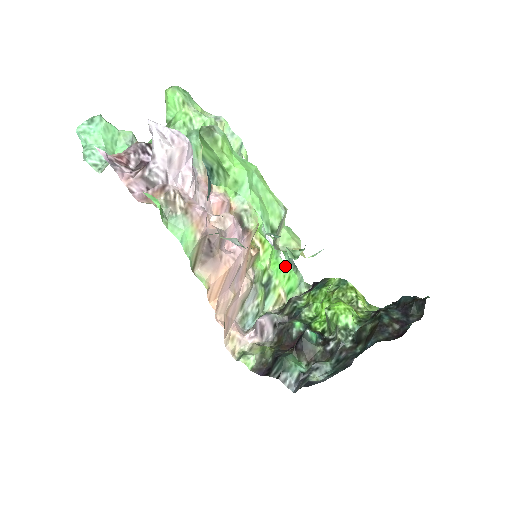
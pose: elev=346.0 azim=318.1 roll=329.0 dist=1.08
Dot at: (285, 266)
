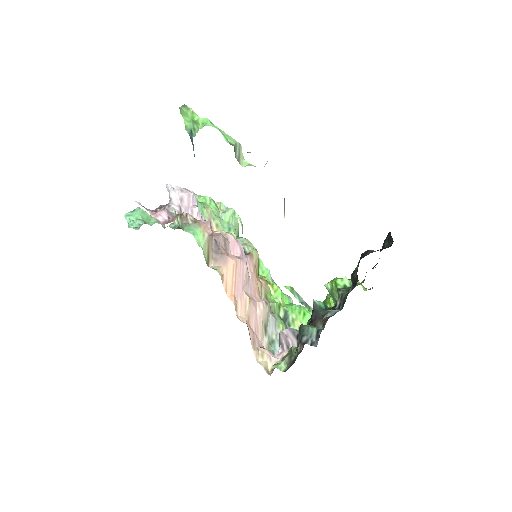
Dot at: (298, 306)
